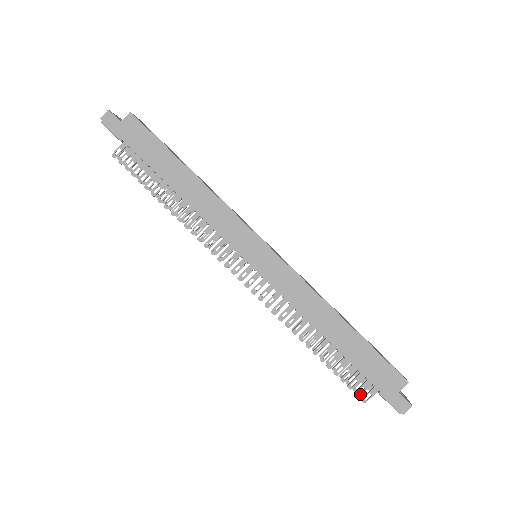
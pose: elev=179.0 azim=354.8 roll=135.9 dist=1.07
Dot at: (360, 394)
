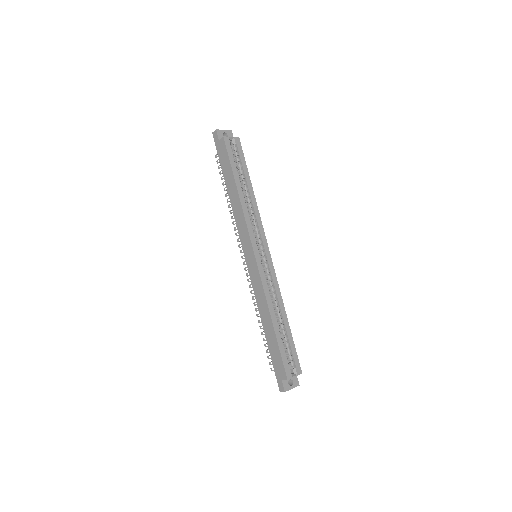
Dot at: occluded
